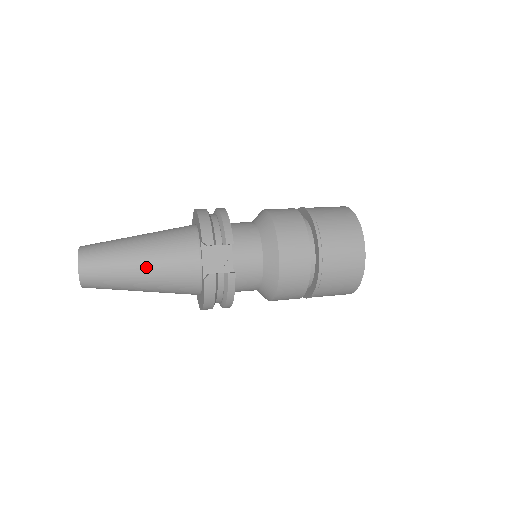
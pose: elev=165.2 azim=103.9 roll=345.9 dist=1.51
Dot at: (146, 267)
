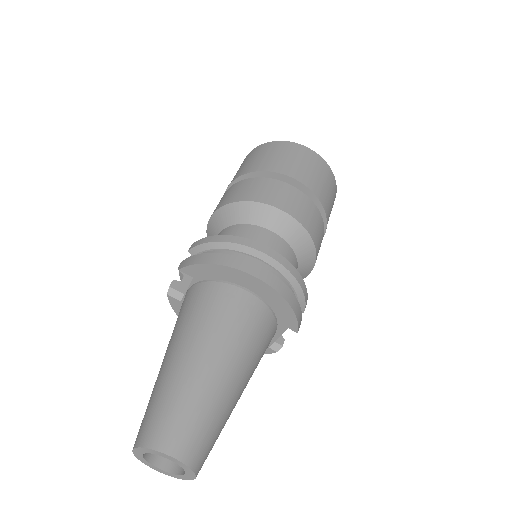
Dot at: occluded
